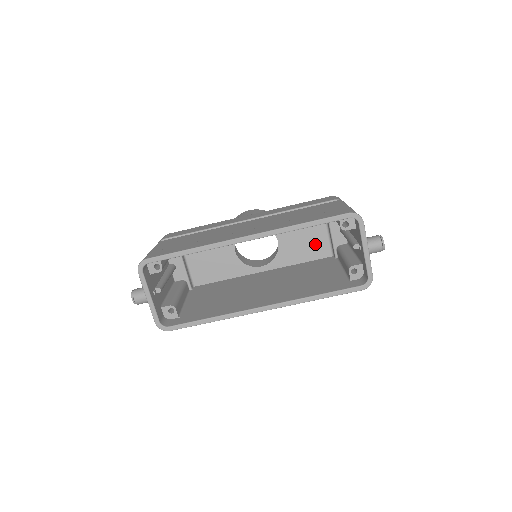
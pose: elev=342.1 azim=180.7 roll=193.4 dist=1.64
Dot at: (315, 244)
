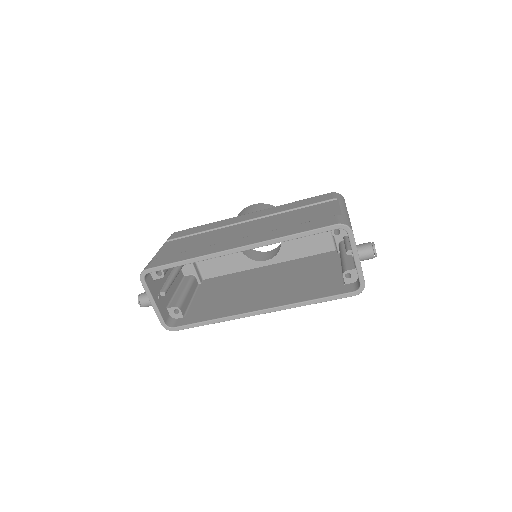
Dot at: (318, 239)
